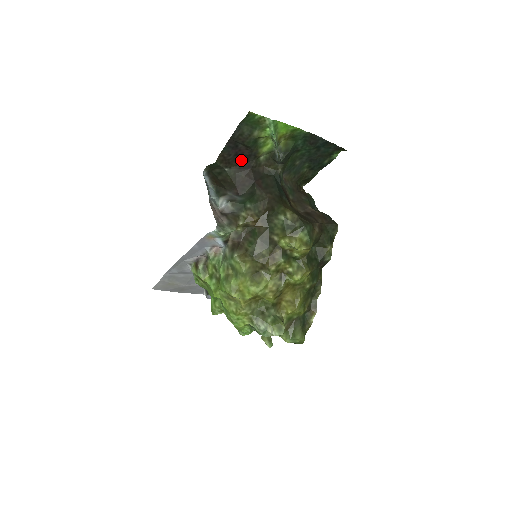
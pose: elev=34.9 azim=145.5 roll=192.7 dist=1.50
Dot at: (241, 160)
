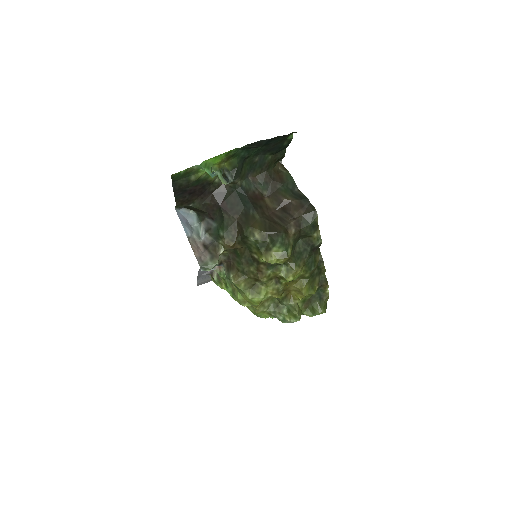
Dot at: (198, 193)
